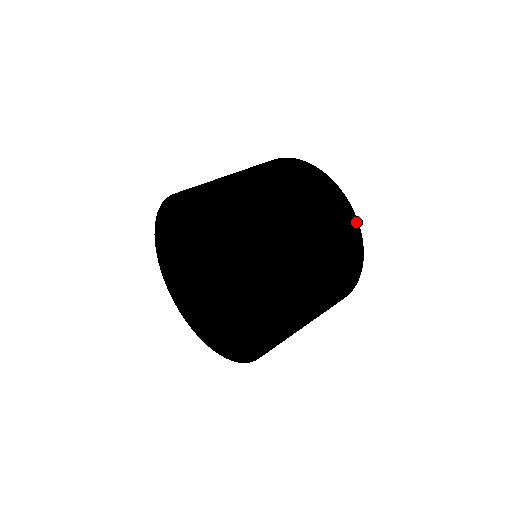
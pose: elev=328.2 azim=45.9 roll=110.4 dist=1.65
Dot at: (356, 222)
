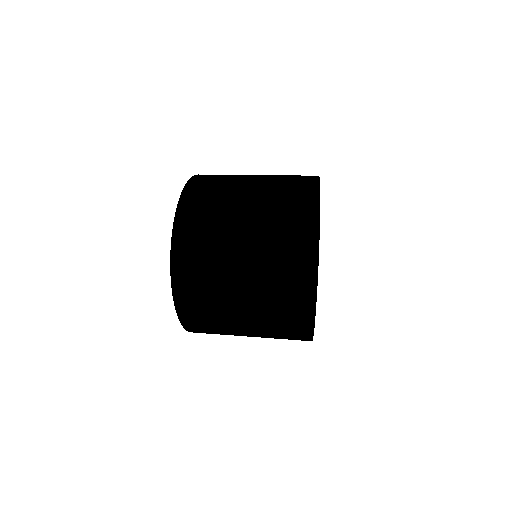
Dot at: (311, 214)
